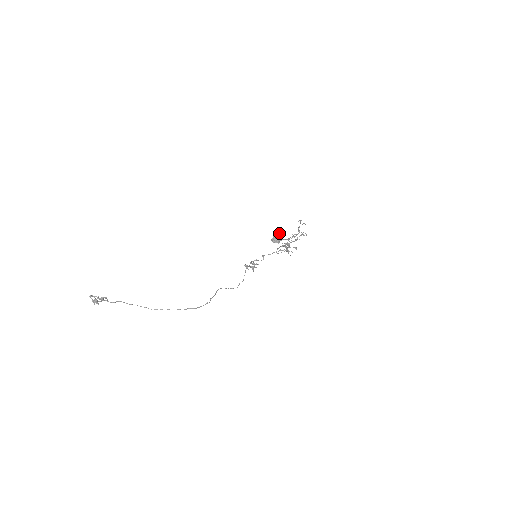
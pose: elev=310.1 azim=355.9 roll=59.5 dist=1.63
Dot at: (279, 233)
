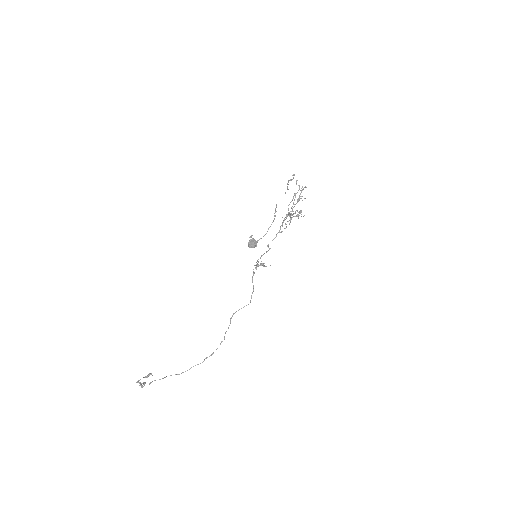
Dot at: (251, 237)
